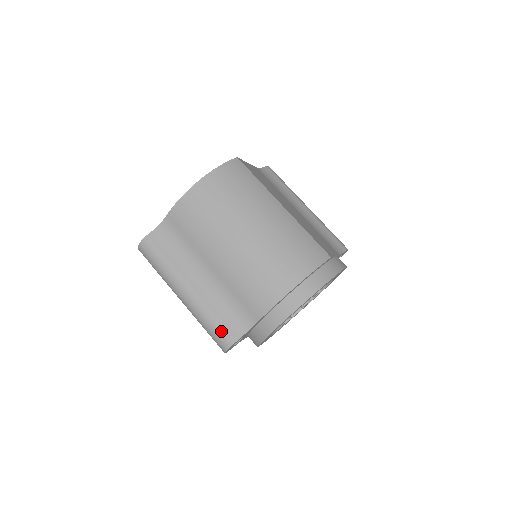
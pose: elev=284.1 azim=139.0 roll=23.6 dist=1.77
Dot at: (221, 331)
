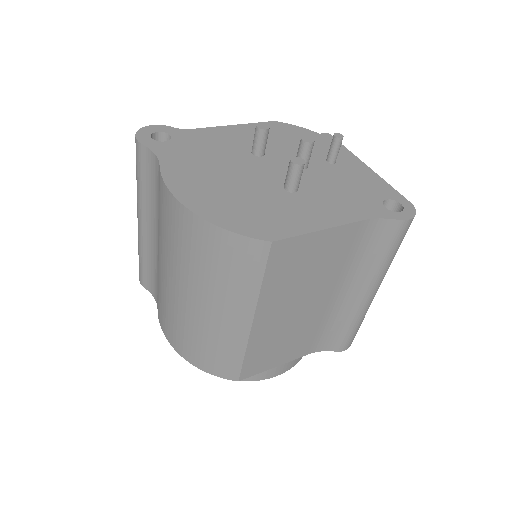
Dot at: (140, 270)
